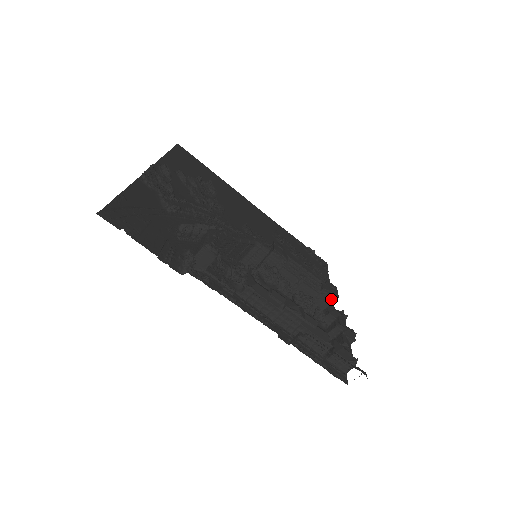
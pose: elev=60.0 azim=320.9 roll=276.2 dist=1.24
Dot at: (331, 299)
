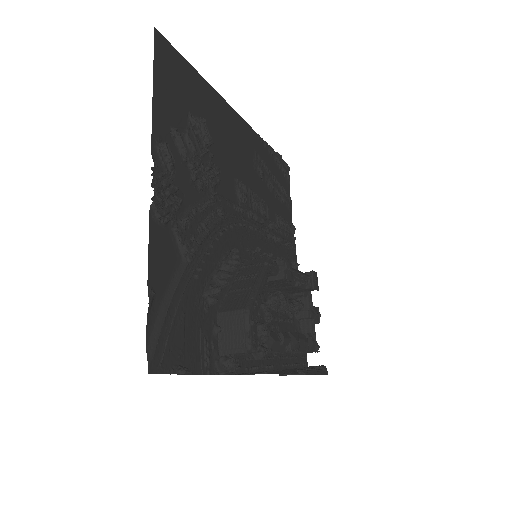
Dot at: (311, 290)
